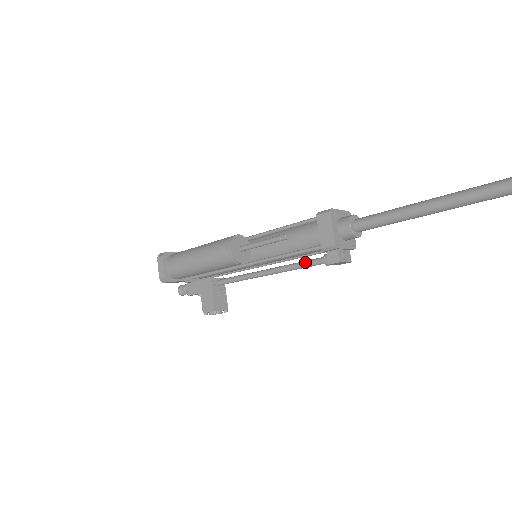
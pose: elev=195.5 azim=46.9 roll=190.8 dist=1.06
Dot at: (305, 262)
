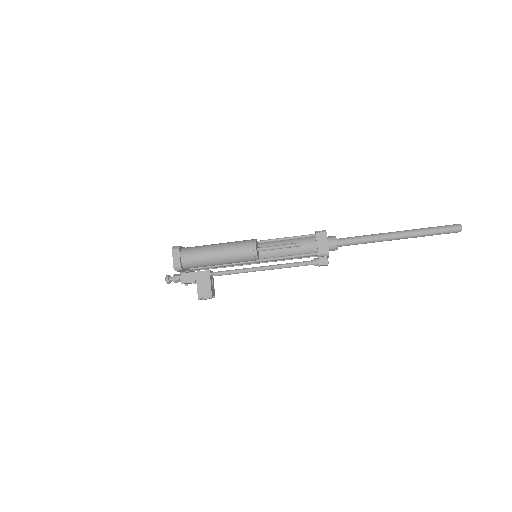
Dot at: (298, 263)
